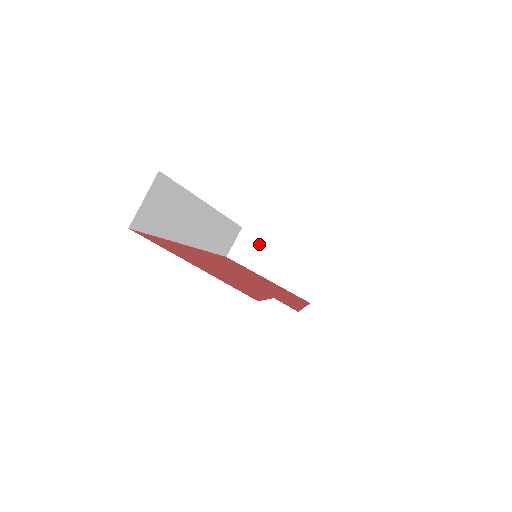
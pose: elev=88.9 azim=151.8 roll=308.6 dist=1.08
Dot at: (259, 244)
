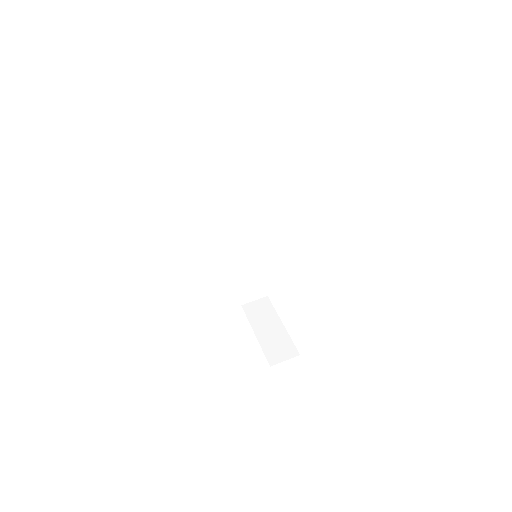
Dot at: (269, 311)
